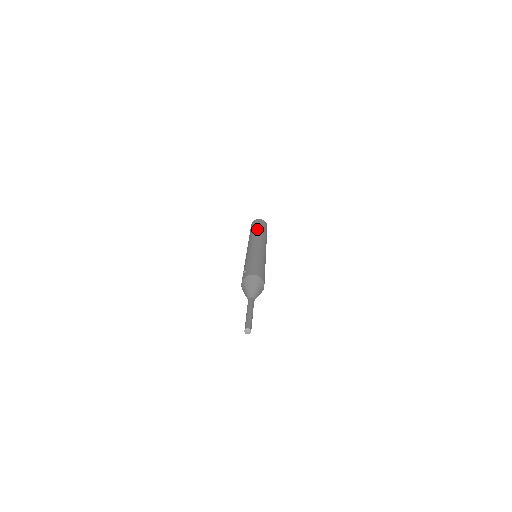
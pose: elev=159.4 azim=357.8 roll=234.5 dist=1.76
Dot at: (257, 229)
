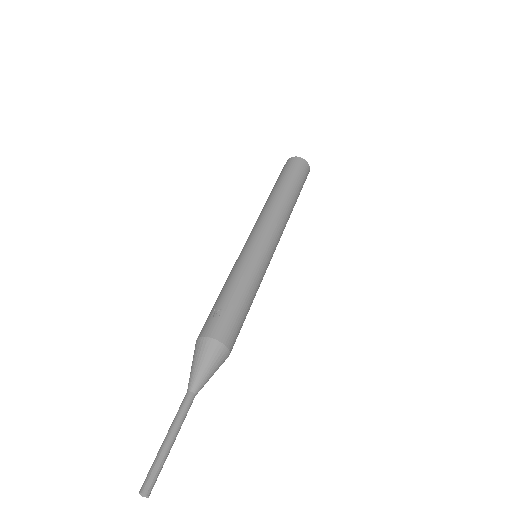
Dot at: (288, 191)
